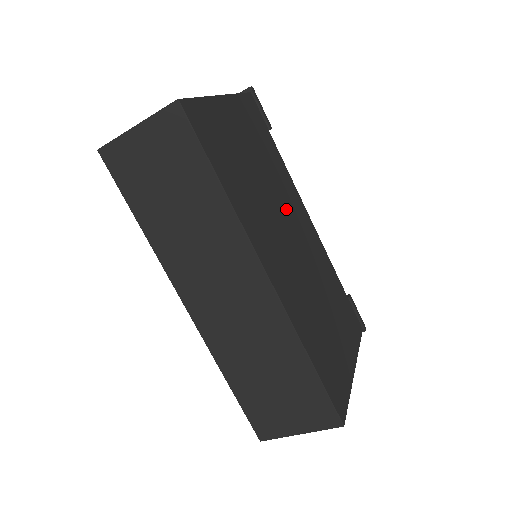
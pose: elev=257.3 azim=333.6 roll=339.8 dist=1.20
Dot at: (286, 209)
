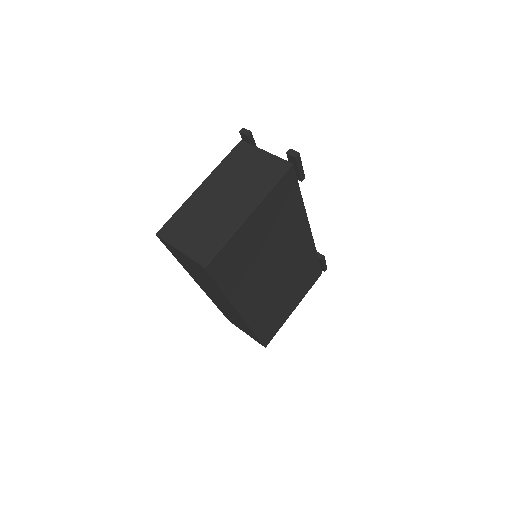
Dot at: (283, 249)
